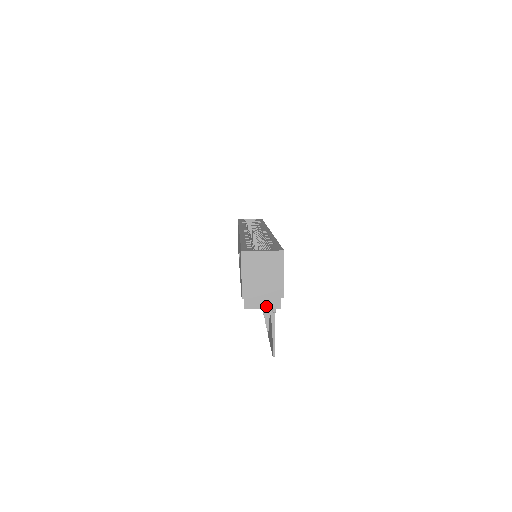
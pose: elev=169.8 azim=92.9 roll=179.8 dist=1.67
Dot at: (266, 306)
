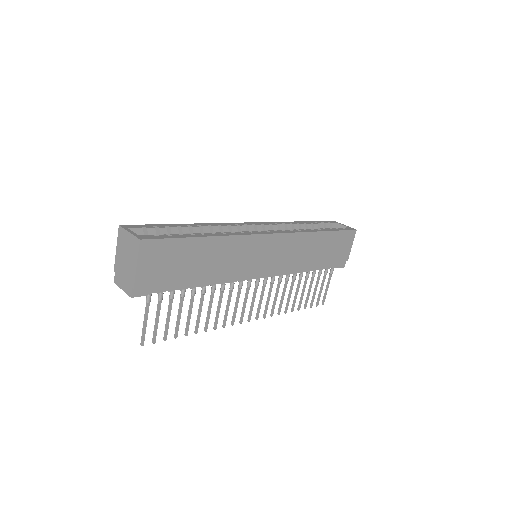
Dot at: (124, 288)
